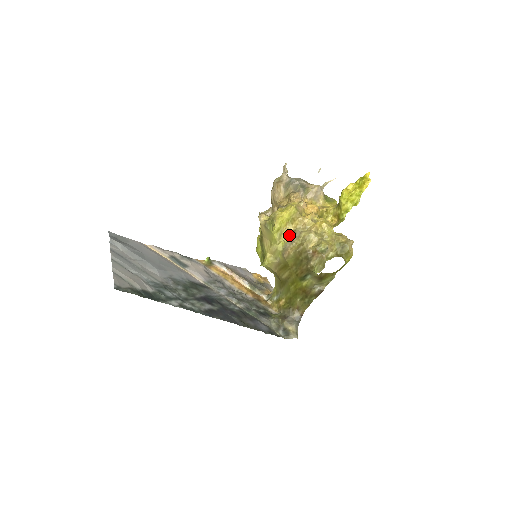
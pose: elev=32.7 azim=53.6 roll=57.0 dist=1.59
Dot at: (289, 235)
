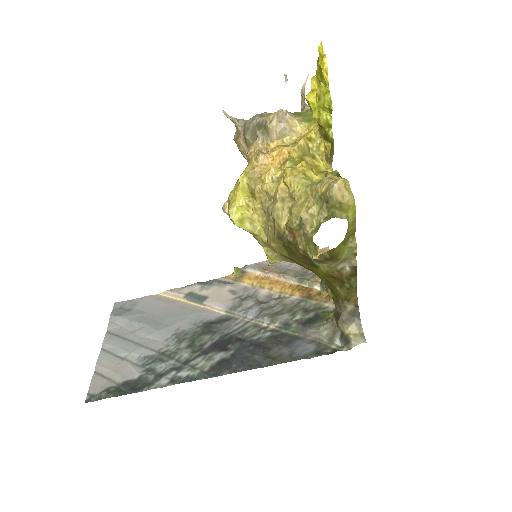
Dot at: (264, 215)
